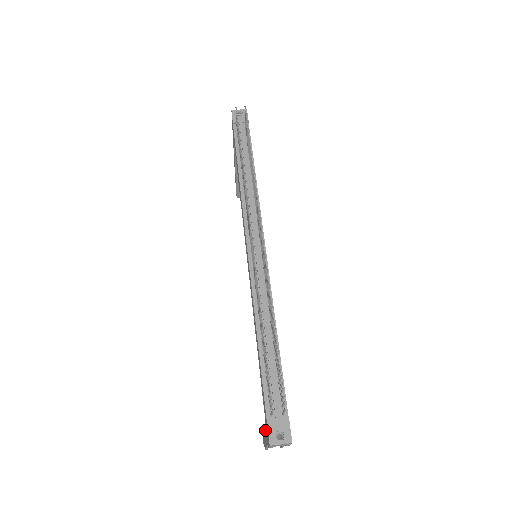
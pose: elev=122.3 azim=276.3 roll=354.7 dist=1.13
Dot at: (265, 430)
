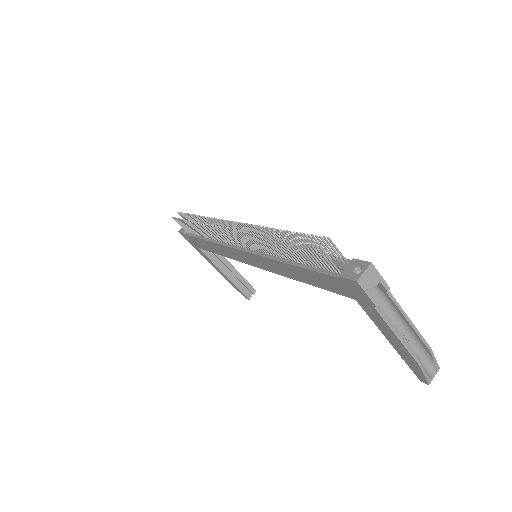
Dot at: (372, 317)
